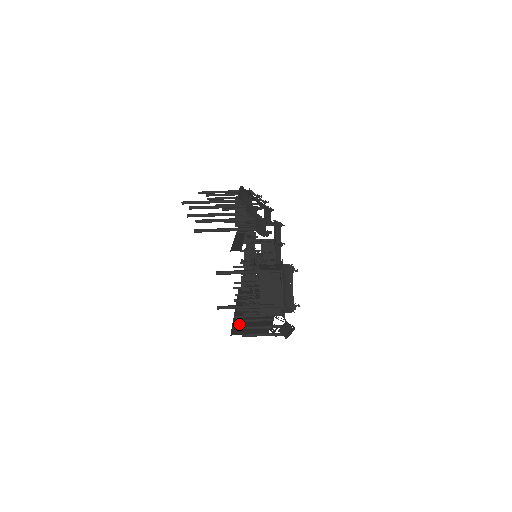
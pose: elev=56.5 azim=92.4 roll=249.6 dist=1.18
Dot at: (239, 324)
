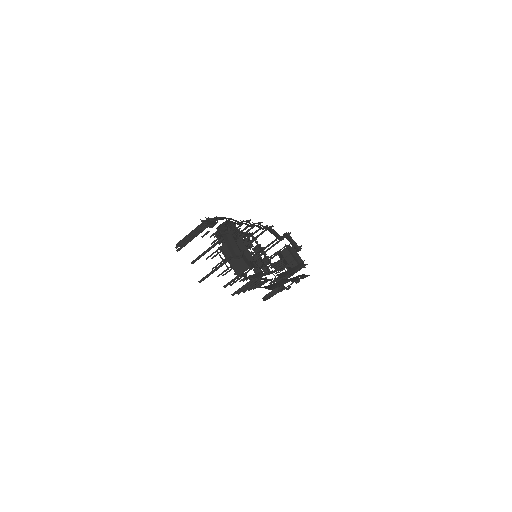
Dot at: occluded
